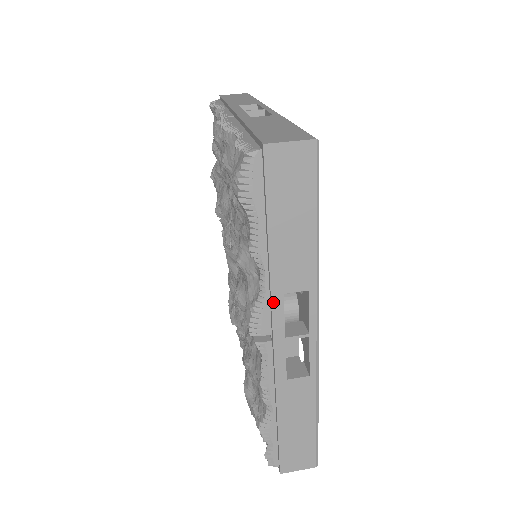
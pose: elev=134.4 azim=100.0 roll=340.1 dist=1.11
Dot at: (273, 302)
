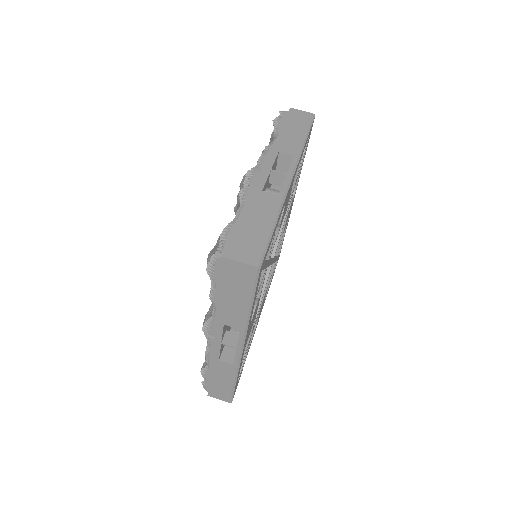
Dot at: (217, 325)
